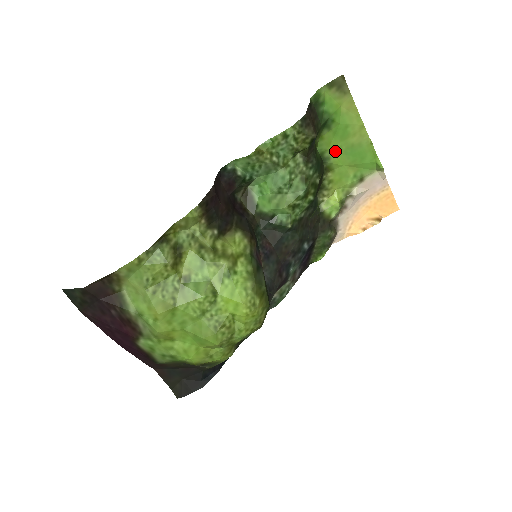
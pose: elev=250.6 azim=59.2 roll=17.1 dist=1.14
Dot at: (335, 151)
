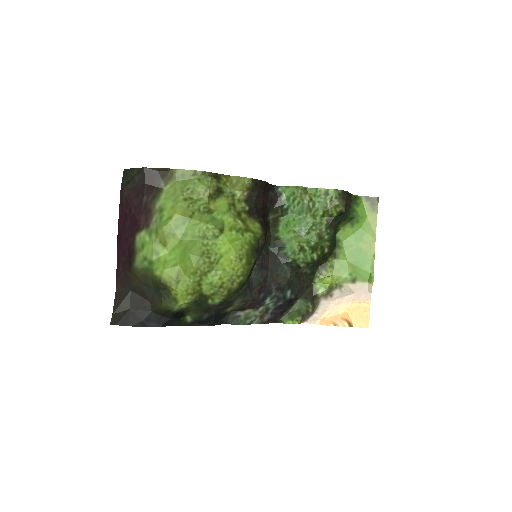
Dot at: (347, 246)
